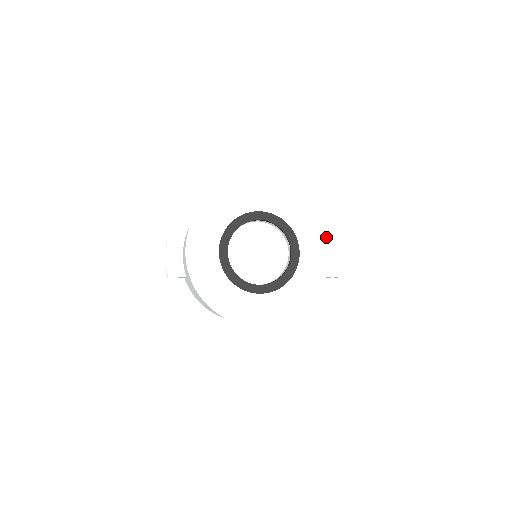
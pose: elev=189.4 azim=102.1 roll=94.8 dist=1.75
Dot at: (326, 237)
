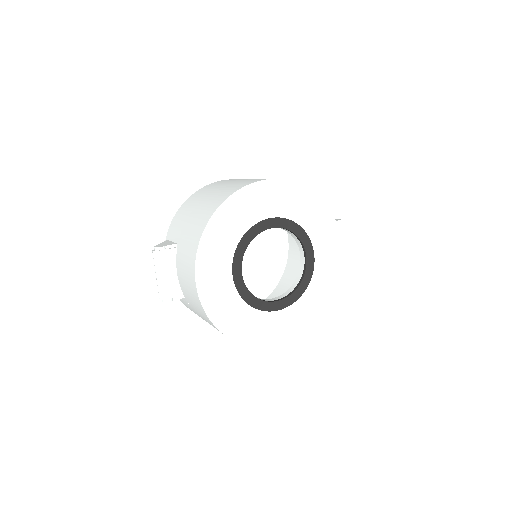
Dot at: (338, 232)
